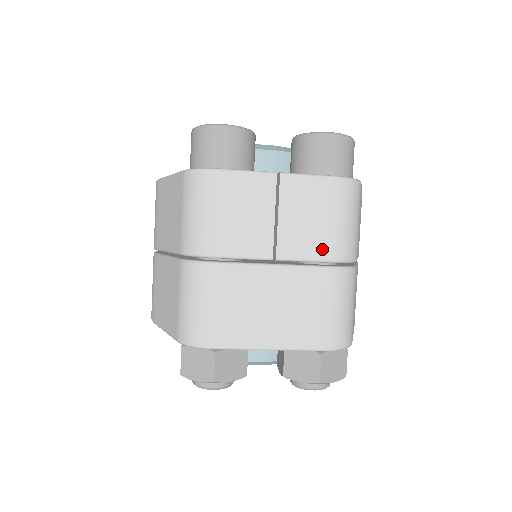
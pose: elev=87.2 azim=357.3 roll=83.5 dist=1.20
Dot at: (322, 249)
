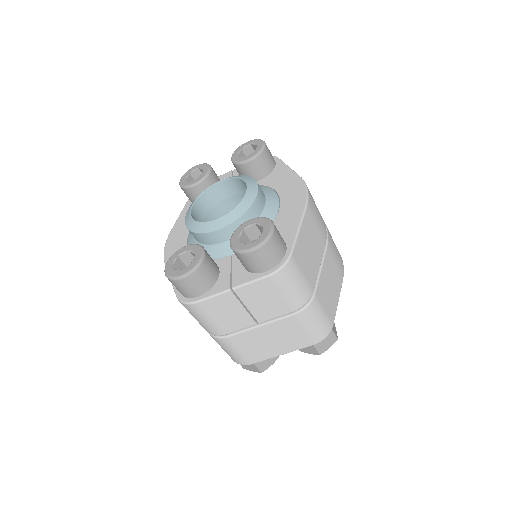
Dot at: (284, 309)
